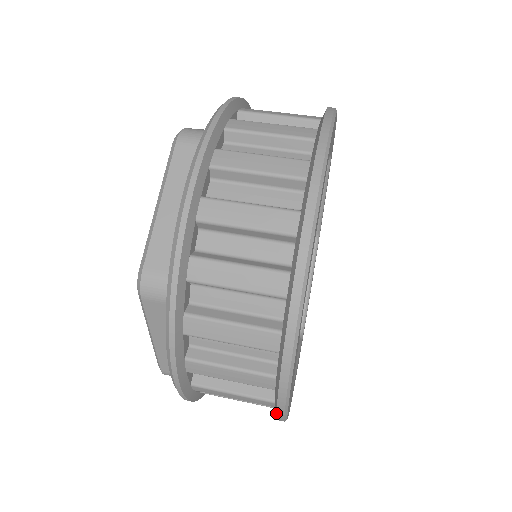
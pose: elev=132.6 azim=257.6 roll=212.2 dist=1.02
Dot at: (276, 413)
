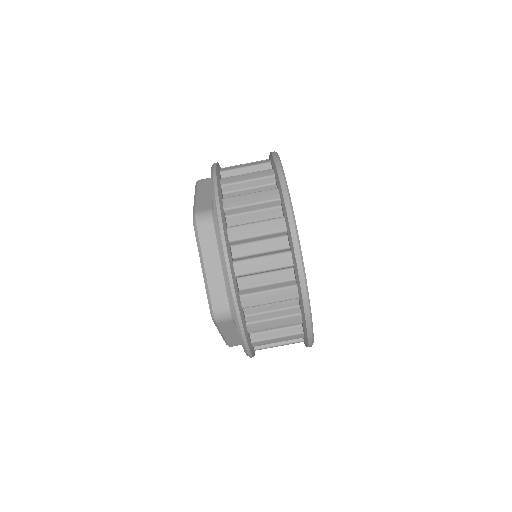
Dot at: occluded
